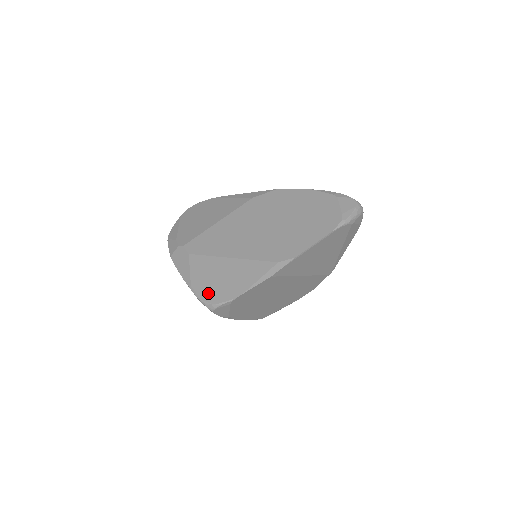
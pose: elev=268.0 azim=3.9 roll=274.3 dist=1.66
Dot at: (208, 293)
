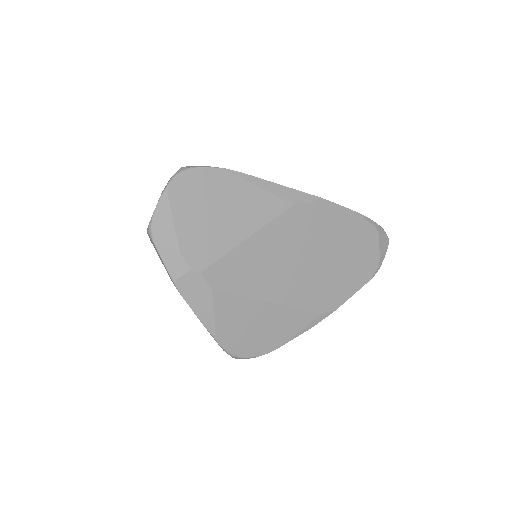
Dot at: (240, 345)
